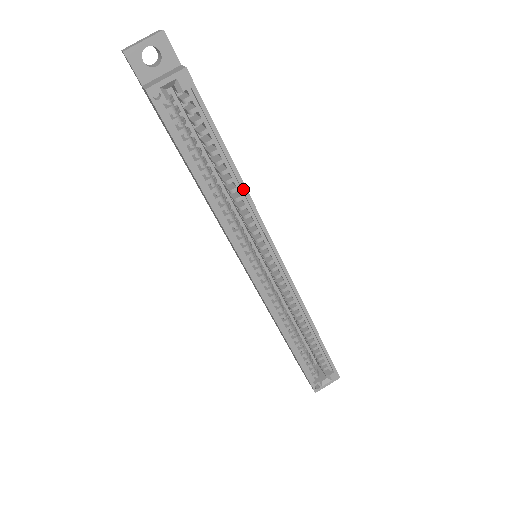
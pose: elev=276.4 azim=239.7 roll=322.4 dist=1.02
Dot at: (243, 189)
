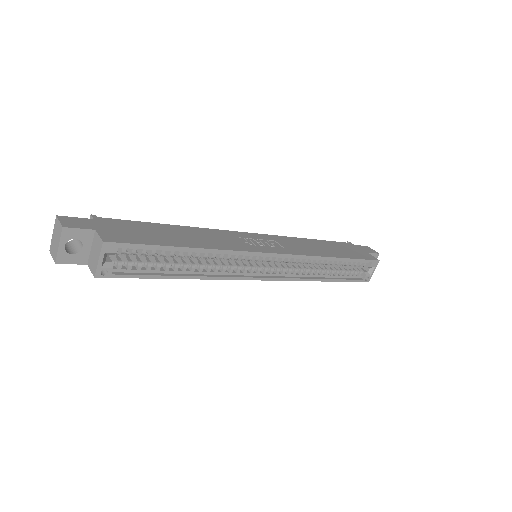
Dot at: (211, 252)
